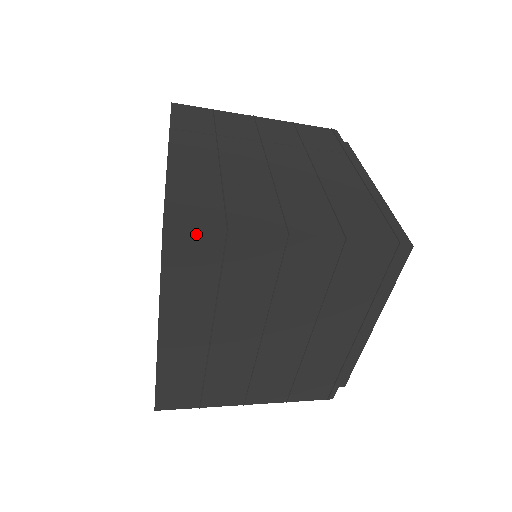
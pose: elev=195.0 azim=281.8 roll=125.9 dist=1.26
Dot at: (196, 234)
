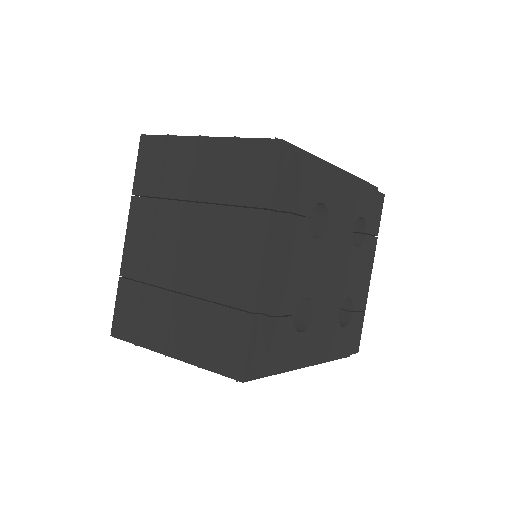
Dot at: occluded
